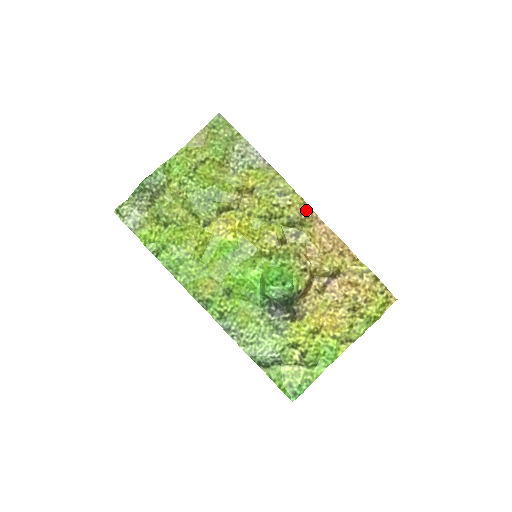
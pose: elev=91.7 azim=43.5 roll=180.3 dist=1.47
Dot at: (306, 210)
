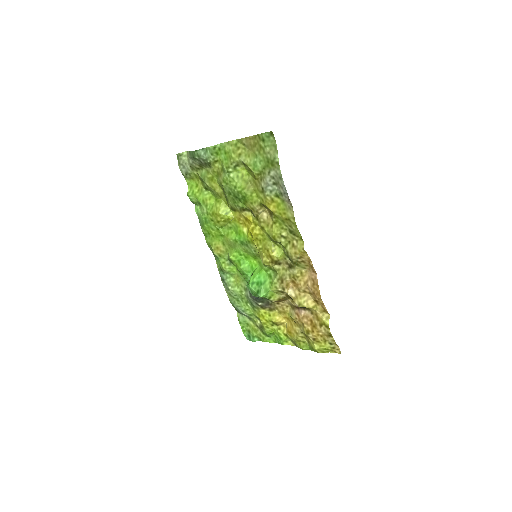
Dot at: (305, 257)
